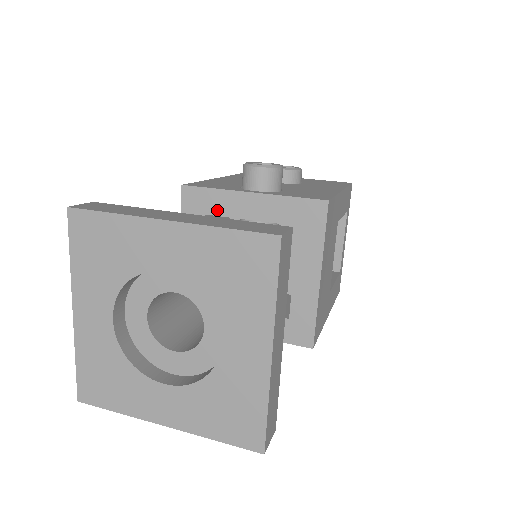
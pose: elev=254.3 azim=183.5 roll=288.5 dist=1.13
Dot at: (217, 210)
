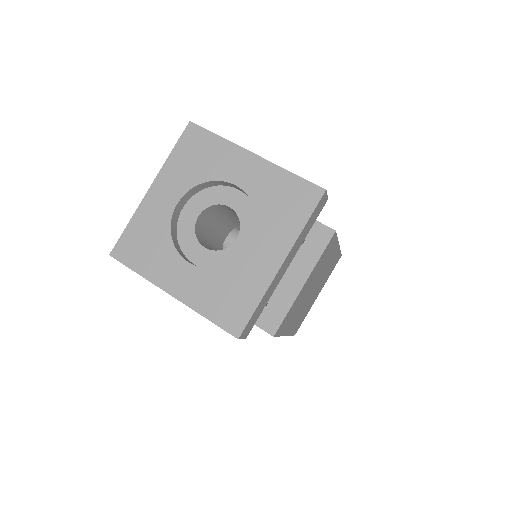
Dot at: occluded
